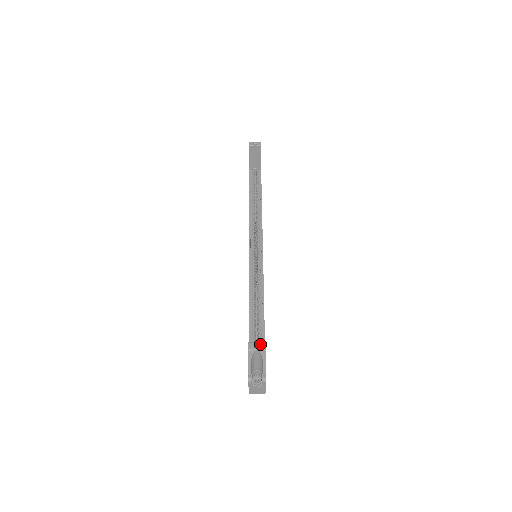
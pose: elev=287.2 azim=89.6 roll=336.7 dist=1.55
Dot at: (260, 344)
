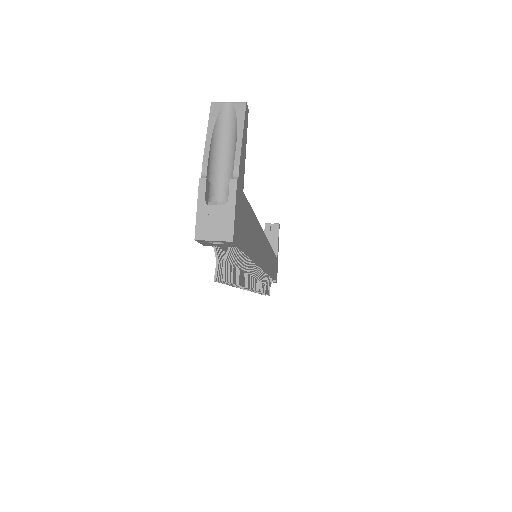
Dot at: (237, 106)
